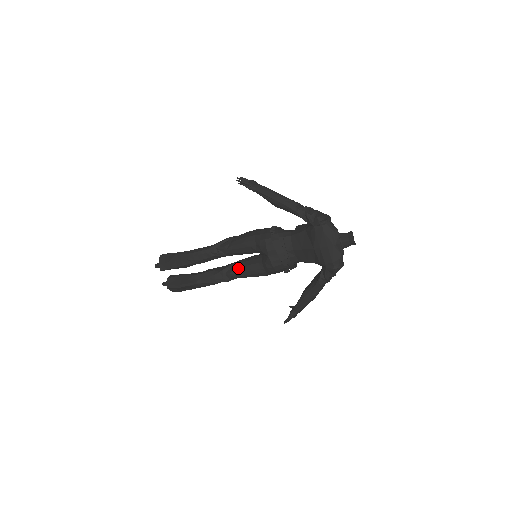
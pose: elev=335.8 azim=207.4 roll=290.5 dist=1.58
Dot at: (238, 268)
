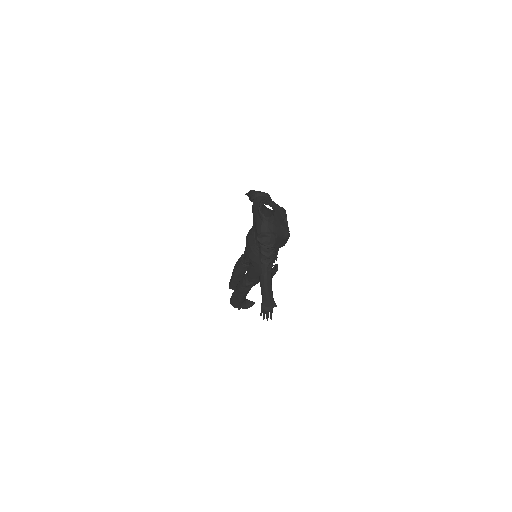
Dot at: occluded
